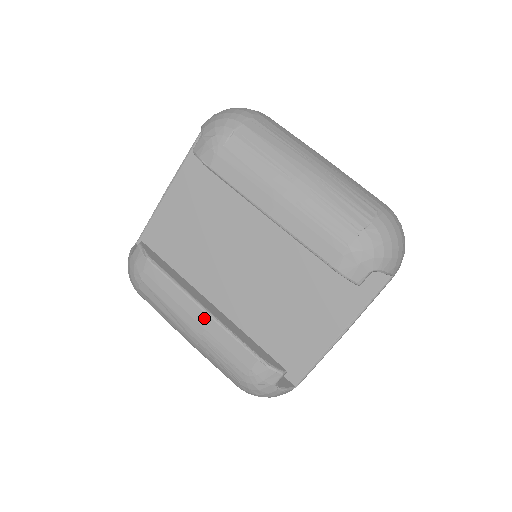
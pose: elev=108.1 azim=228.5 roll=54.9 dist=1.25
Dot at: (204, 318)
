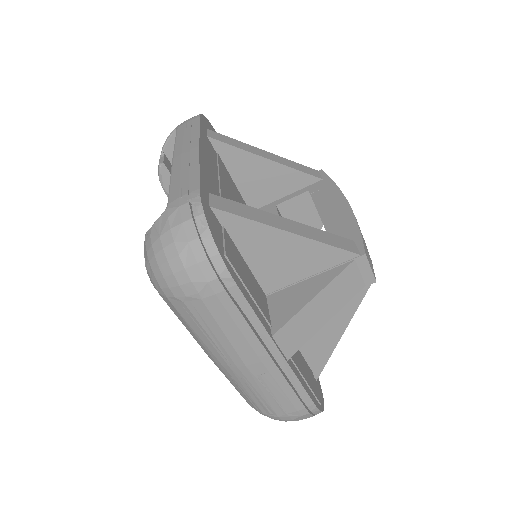
Dot at: occluded
